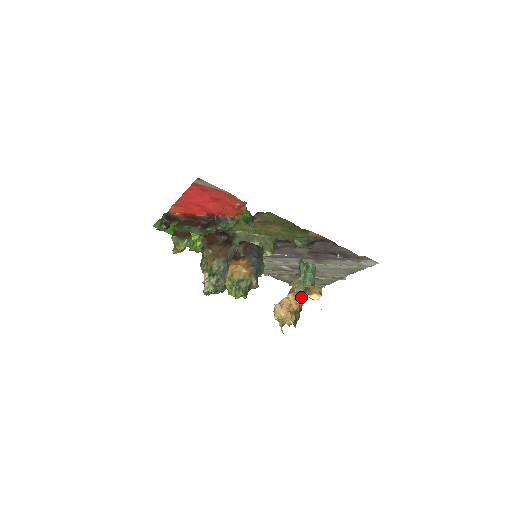
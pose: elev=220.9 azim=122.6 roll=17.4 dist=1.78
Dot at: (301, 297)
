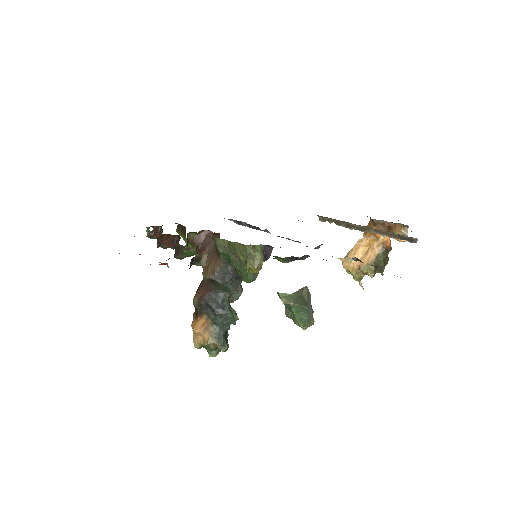
Dot at: (304, 329)
